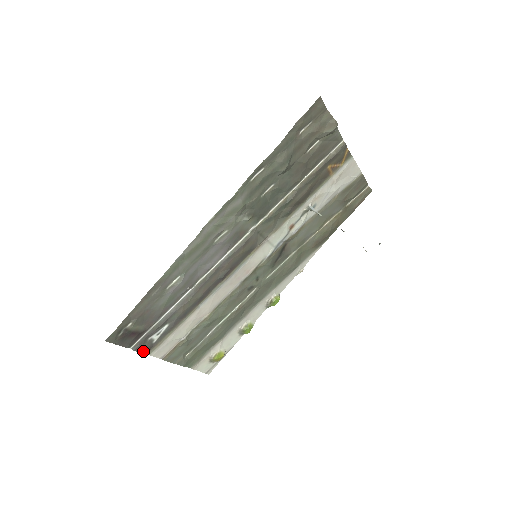
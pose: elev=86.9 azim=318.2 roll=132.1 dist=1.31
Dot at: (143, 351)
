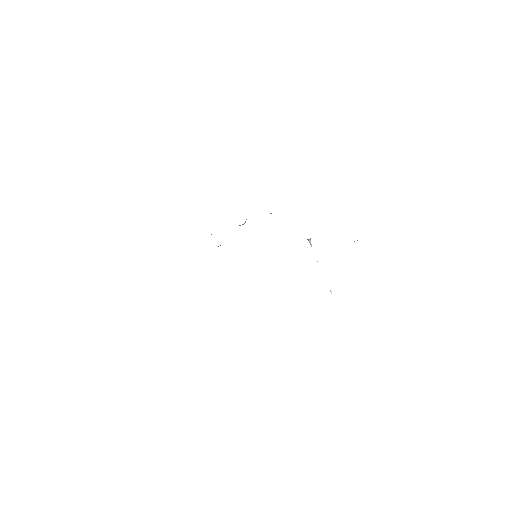
Dot at: occluded
